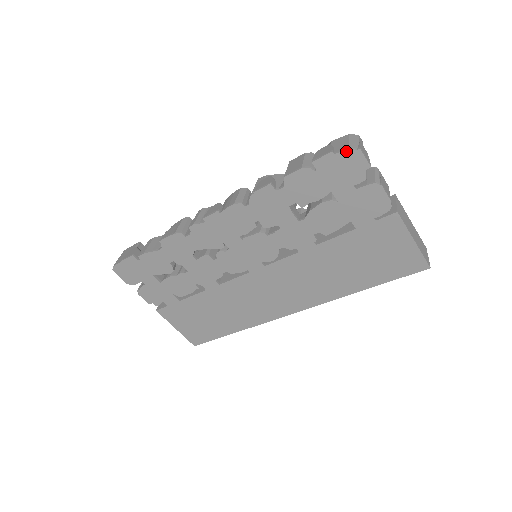
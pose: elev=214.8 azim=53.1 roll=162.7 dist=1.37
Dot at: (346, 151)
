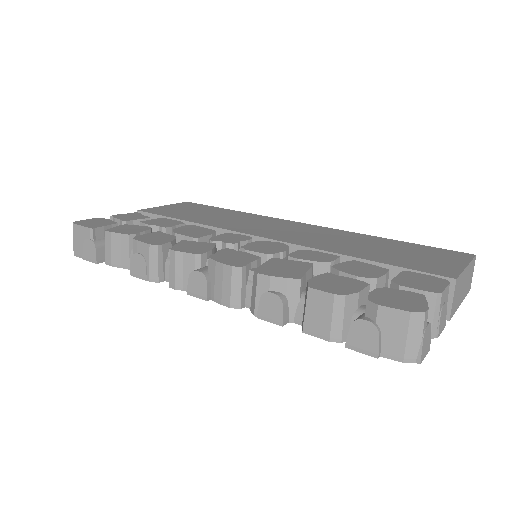
Dot at: (399, 360)
